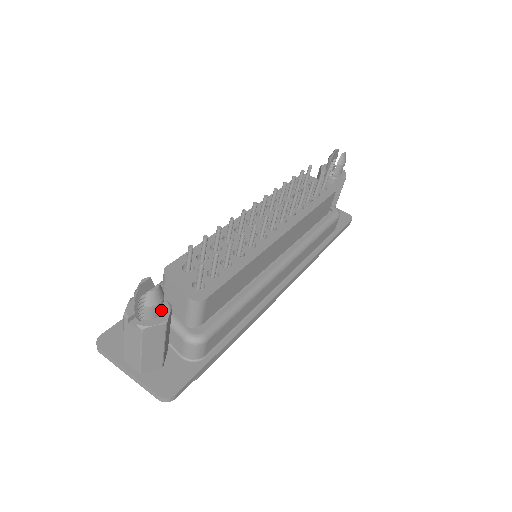
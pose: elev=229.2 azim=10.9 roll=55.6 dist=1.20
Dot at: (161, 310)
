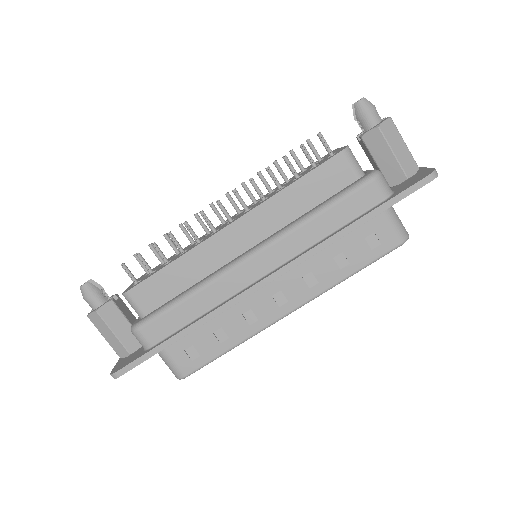
Dot at: (99, 302)
